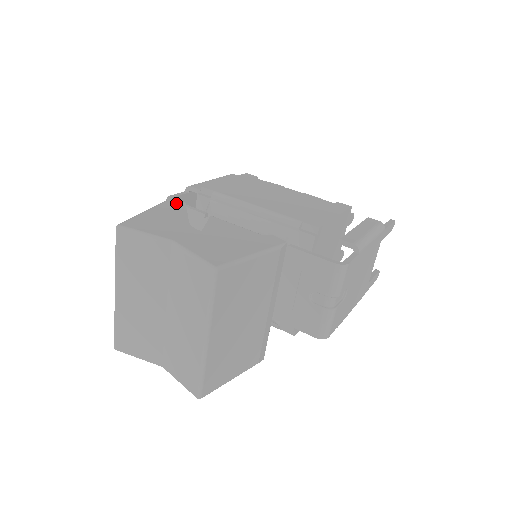
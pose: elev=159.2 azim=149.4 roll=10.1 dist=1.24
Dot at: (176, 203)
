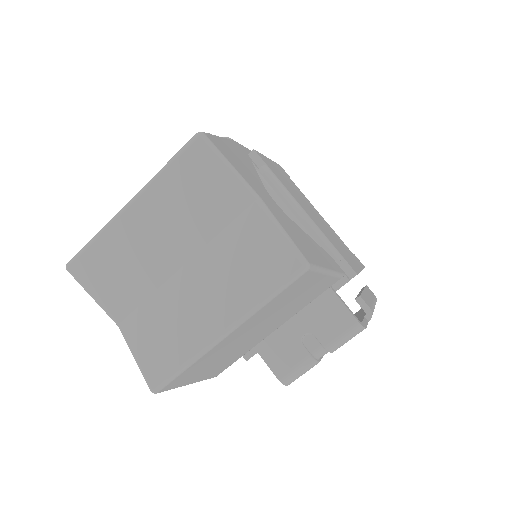
Dot at: (243, 151)
